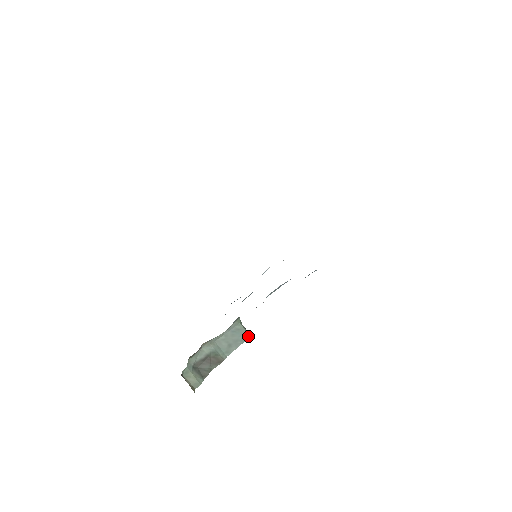
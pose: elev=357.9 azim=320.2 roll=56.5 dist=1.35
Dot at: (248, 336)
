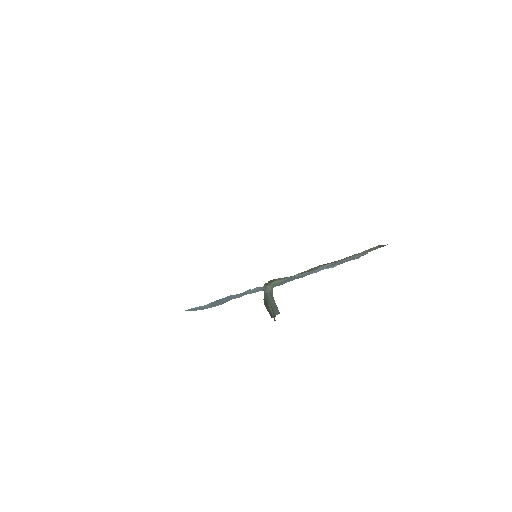
Dot at: occluded
